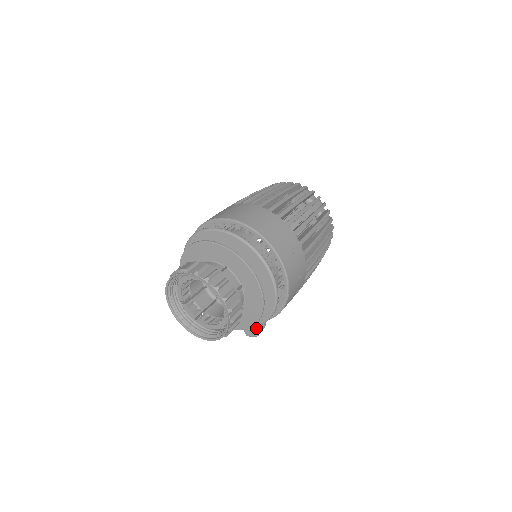
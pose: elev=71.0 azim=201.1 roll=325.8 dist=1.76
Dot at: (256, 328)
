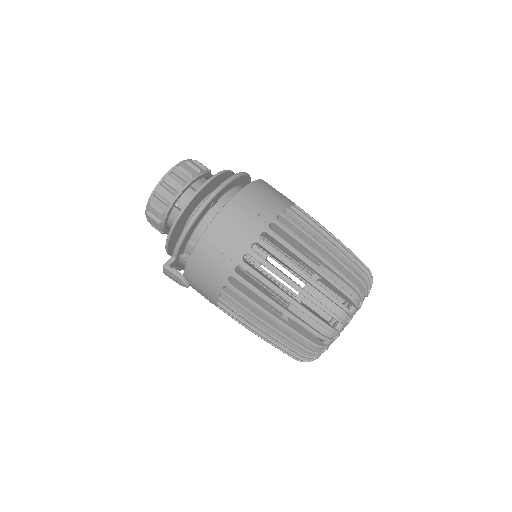
Dot at: occluded
